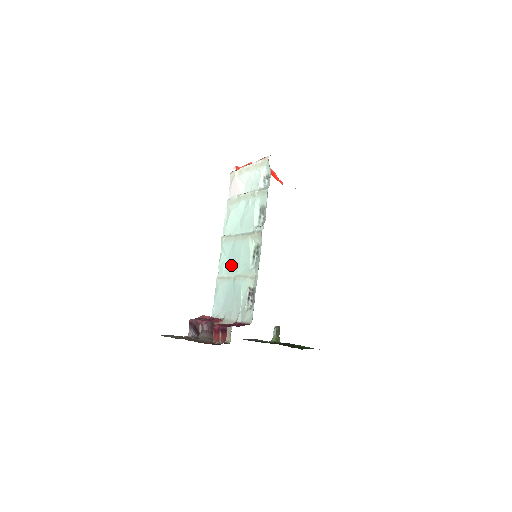
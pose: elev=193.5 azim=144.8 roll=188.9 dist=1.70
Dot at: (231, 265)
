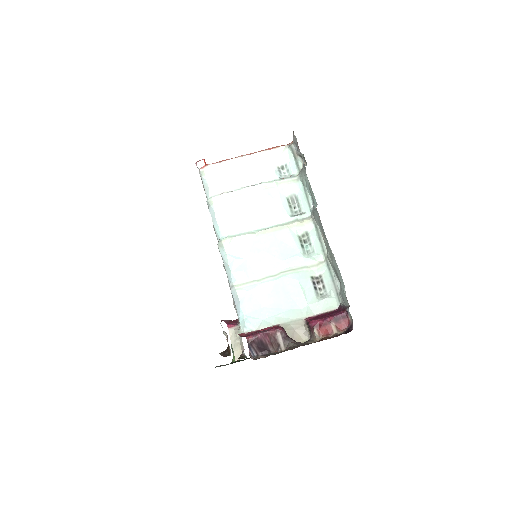
Dot at: (262, 264)
